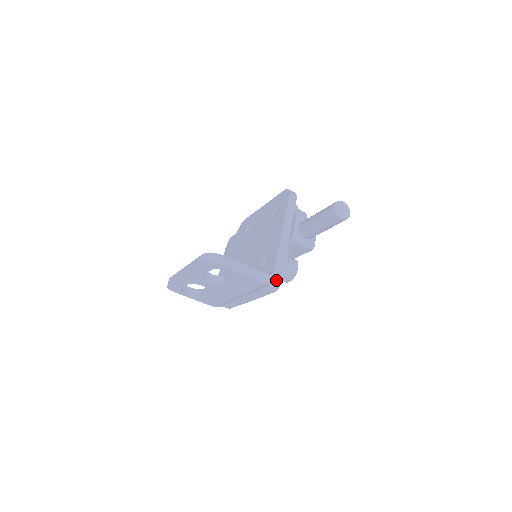
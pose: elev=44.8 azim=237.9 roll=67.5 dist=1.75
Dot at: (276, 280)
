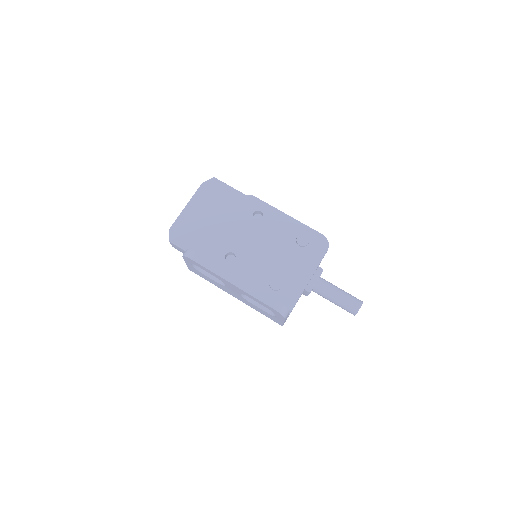
Dot at: occluded
